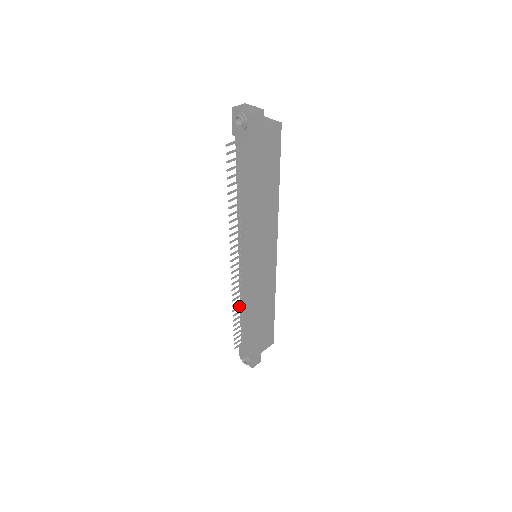
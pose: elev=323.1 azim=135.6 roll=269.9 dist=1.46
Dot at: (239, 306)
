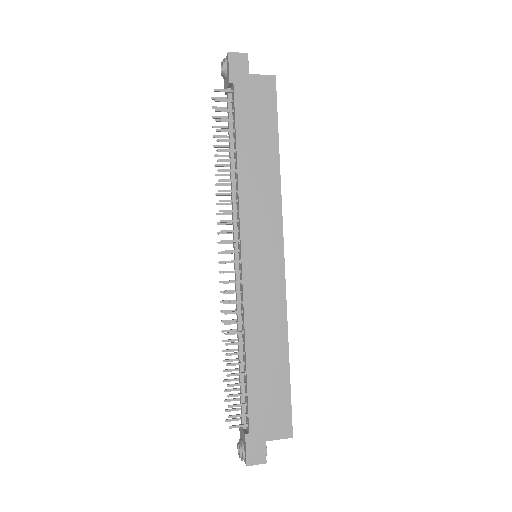
Dot at: occluded
